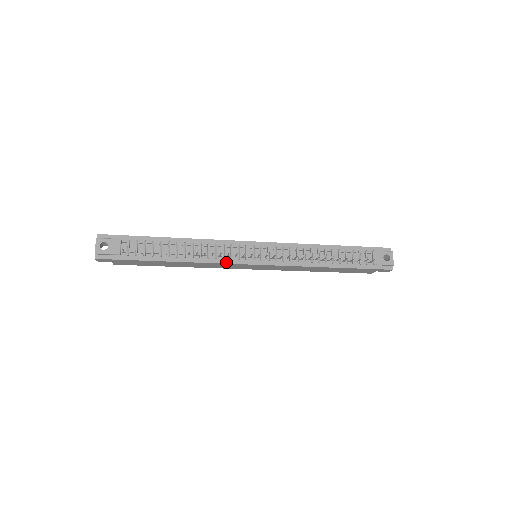
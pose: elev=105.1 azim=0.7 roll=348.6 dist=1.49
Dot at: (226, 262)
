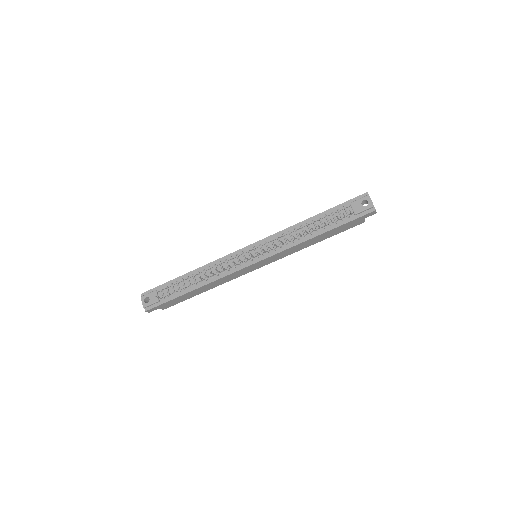
Dot at: (232, 272)
